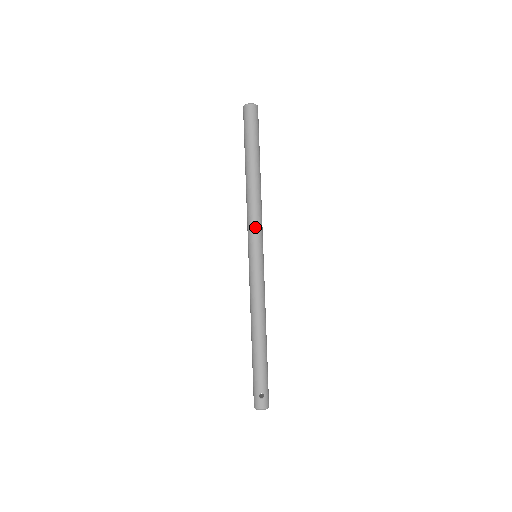
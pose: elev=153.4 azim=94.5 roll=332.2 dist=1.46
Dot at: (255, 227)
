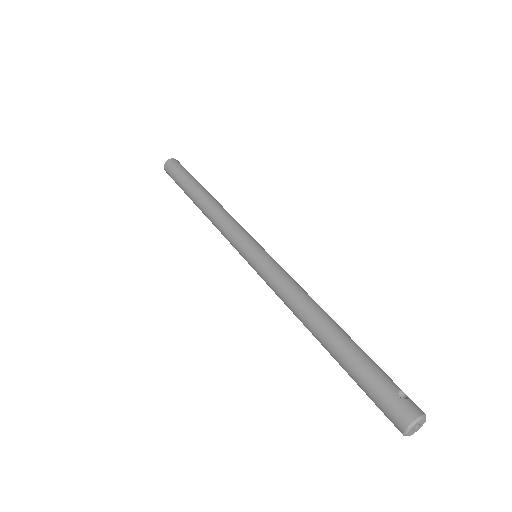
Dot at: (239, 226)
